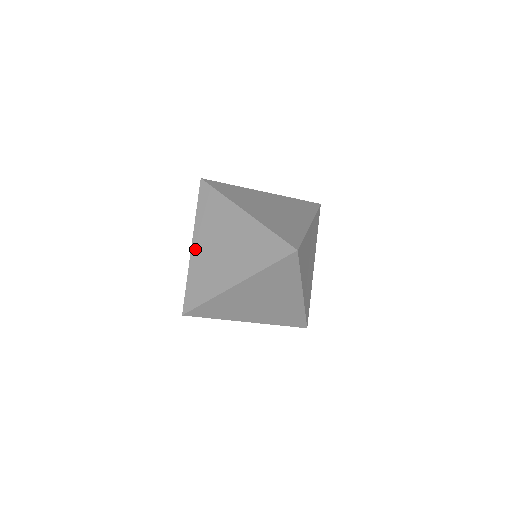
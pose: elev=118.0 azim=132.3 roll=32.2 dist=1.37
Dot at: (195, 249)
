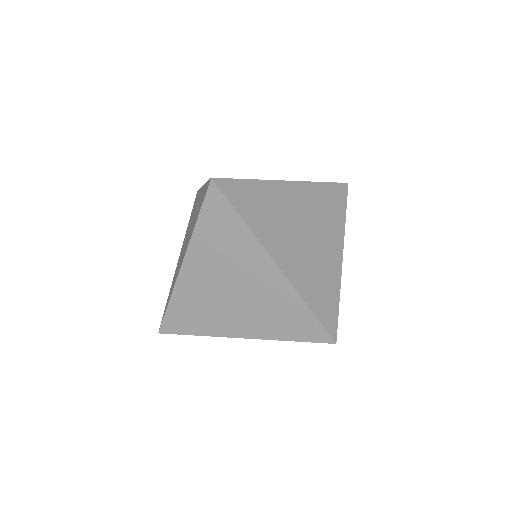
Dot at: (187, 272)
